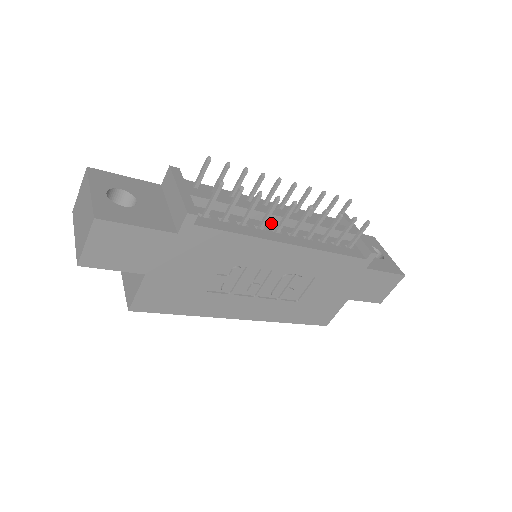
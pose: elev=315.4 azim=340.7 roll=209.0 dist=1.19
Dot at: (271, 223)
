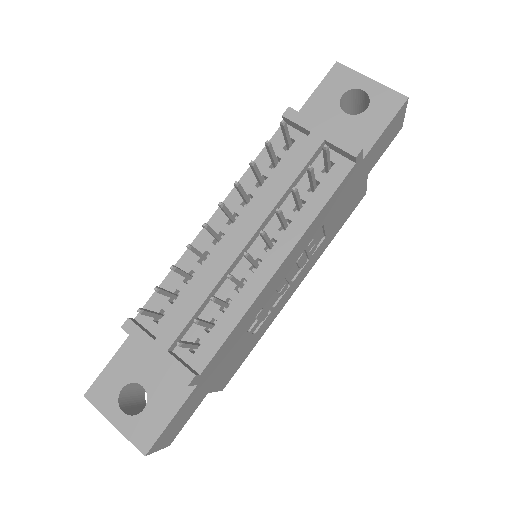
Dot at: (242, 258)
